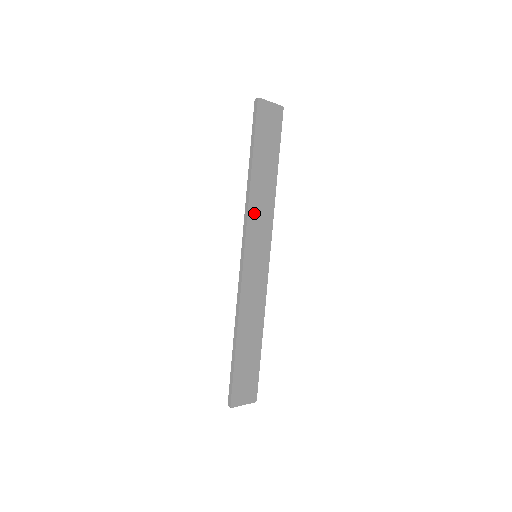
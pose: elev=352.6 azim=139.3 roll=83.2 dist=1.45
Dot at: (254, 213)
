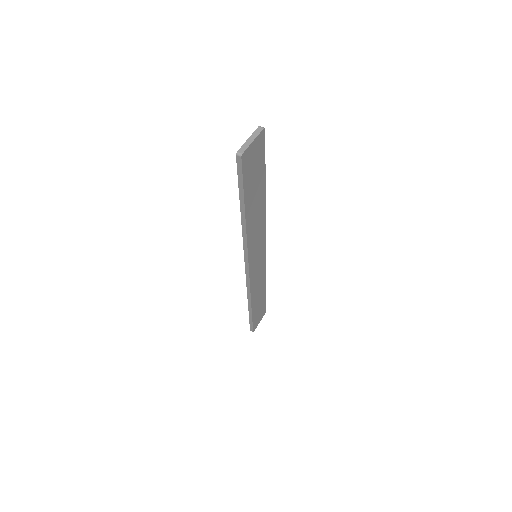
Dot at: (252, 238)
